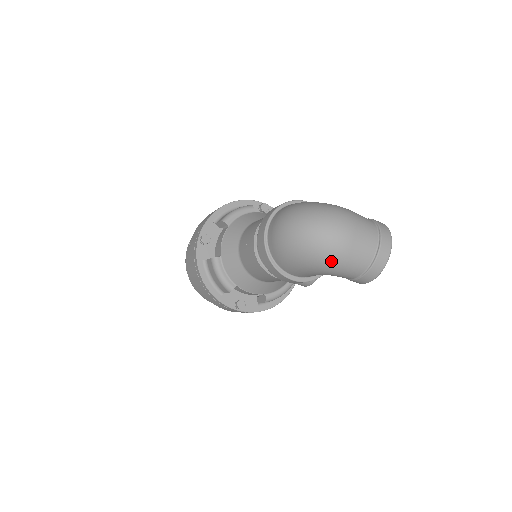
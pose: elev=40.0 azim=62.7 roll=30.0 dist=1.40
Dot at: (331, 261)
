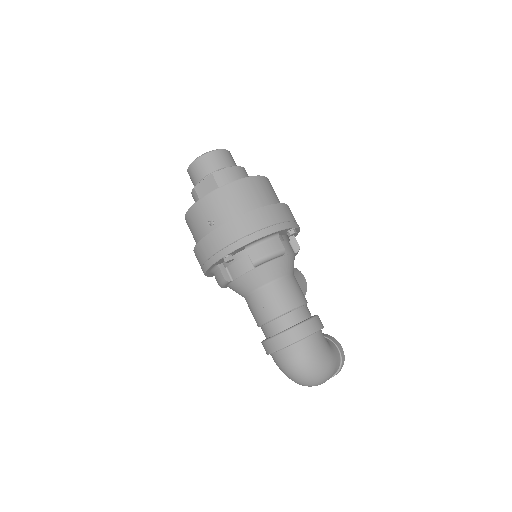
Dot at: occluded
